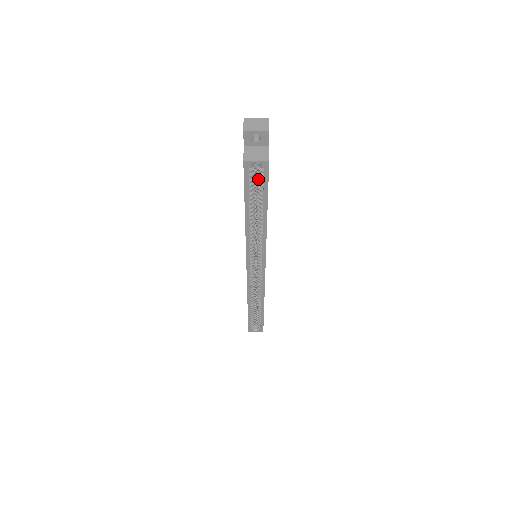
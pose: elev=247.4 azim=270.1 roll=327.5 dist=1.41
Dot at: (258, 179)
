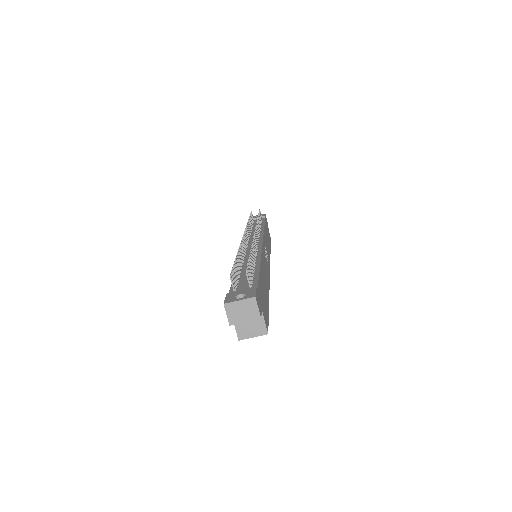
Dot at: occluded
